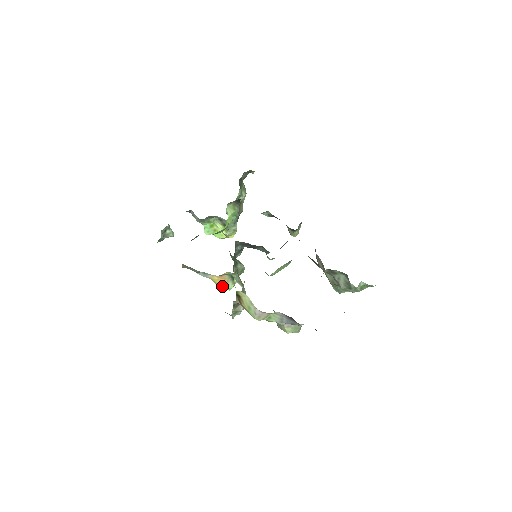
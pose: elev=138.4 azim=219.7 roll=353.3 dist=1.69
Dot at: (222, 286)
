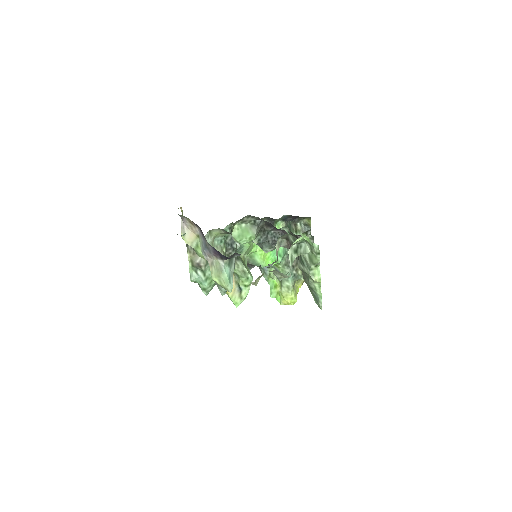
Dot at: (229, 295)
